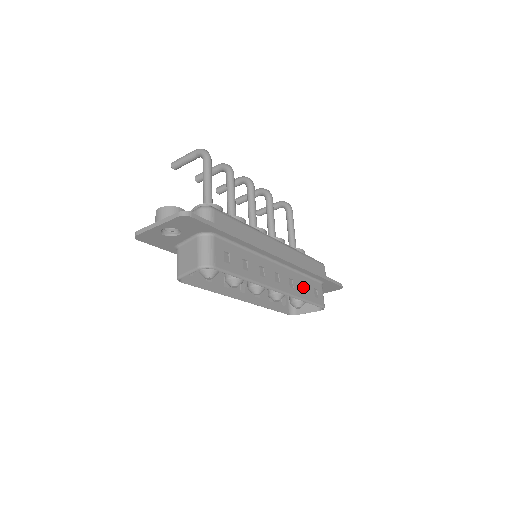
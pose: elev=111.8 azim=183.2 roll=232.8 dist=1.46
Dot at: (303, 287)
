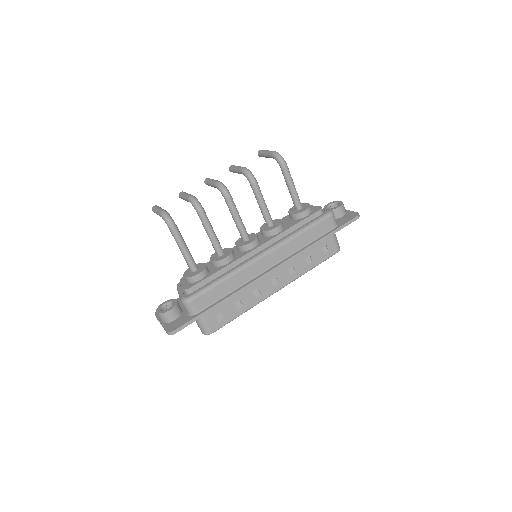
Dot at: (308, 258)
